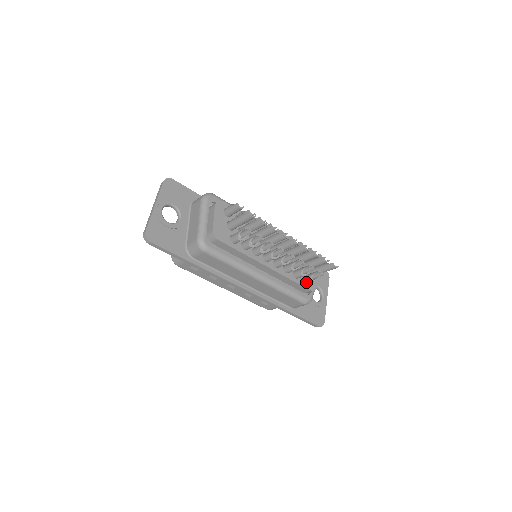
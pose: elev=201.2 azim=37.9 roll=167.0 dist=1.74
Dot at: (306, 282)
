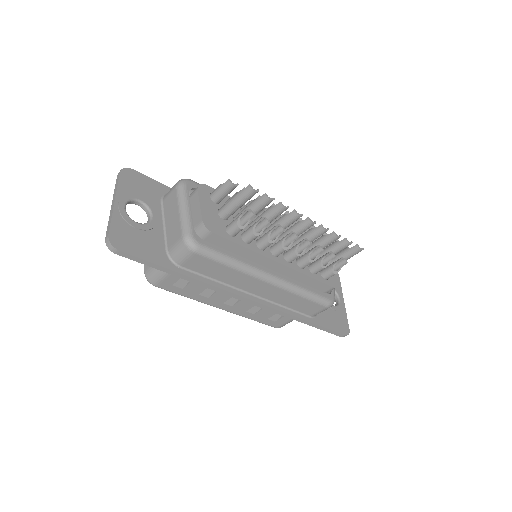
Dot at: (326, 277)
